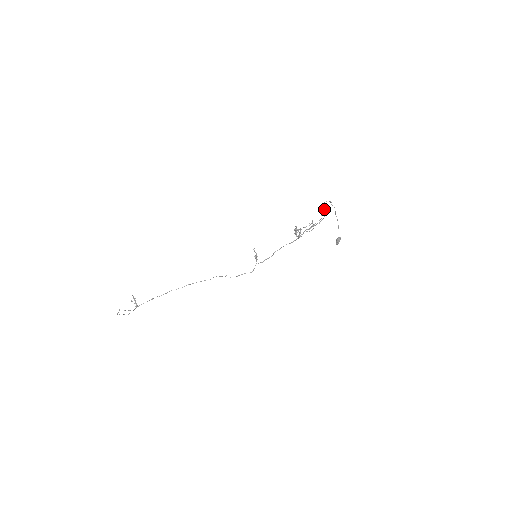
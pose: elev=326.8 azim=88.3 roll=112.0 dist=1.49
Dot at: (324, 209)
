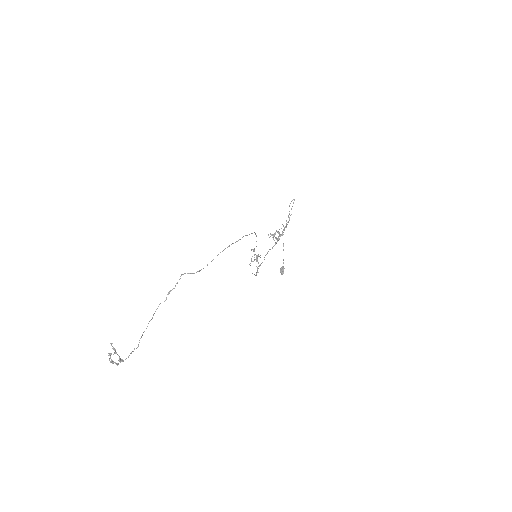
Dot at: occluded
